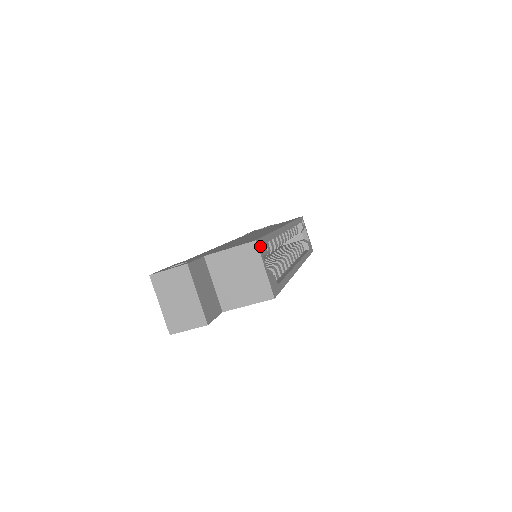
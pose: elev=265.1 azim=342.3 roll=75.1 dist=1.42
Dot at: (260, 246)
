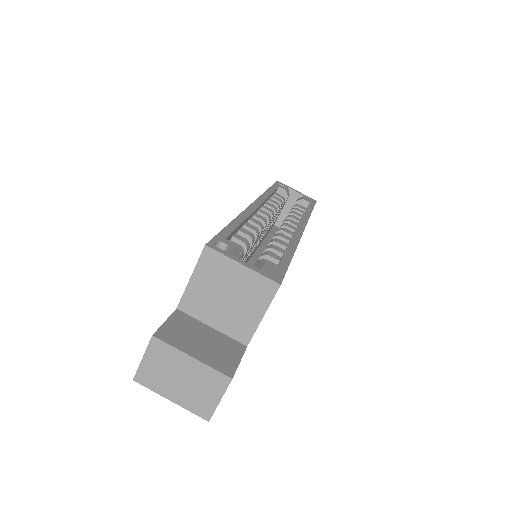
Dot at: (221, 246)
